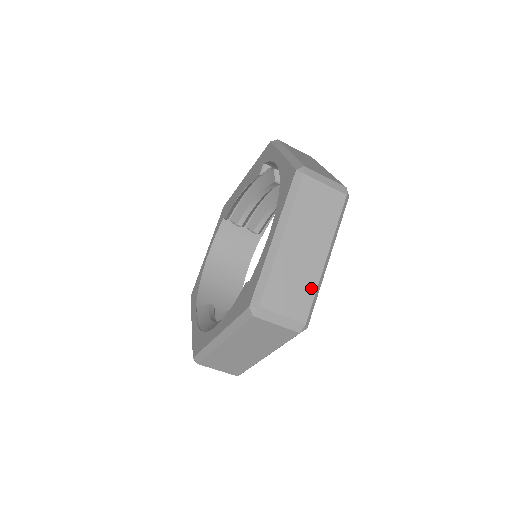
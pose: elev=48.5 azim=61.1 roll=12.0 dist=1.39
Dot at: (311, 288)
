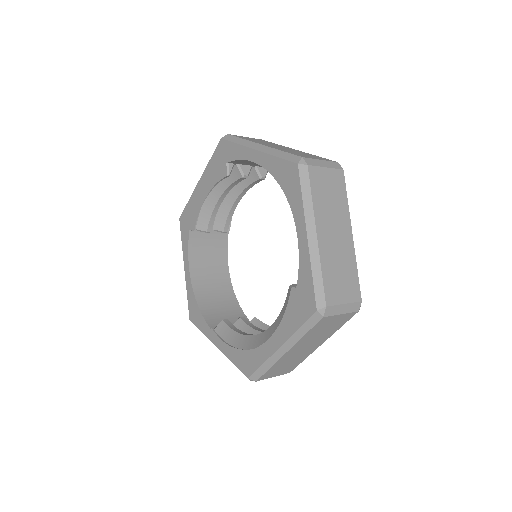
Dot at: (353, 268)
